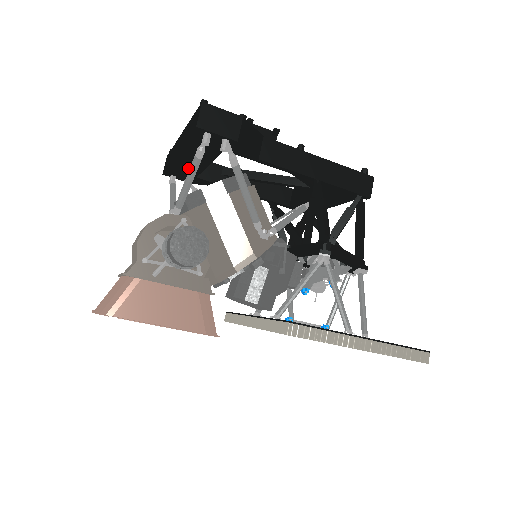
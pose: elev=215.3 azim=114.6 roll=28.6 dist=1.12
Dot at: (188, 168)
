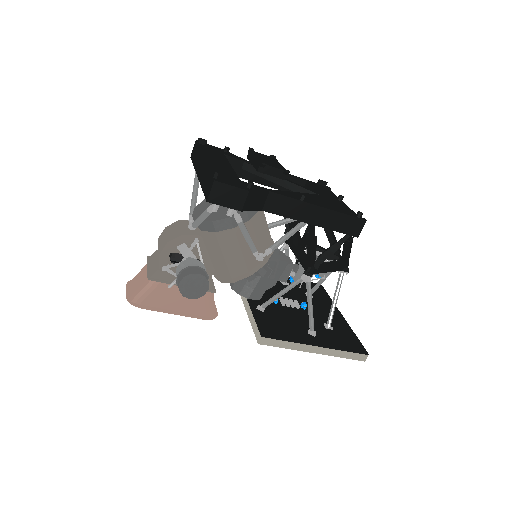
Dot at: occluded
